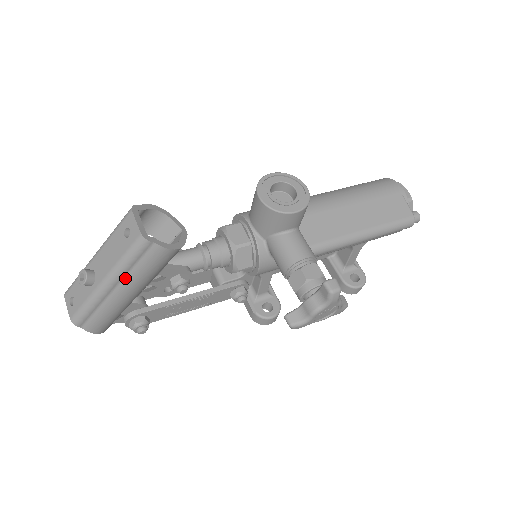
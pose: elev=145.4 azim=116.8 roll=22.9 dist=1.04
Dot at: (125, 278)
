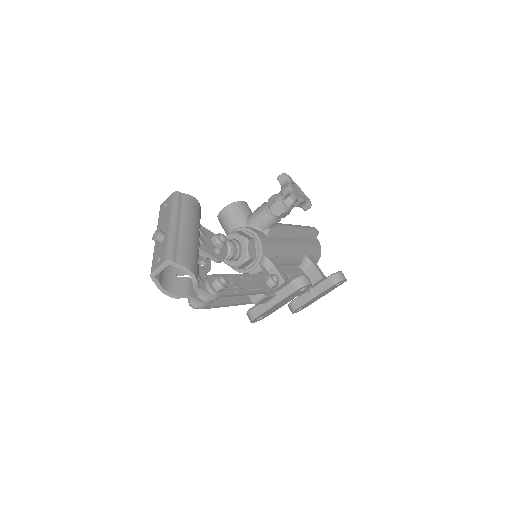
Dot at: (181, 217)
